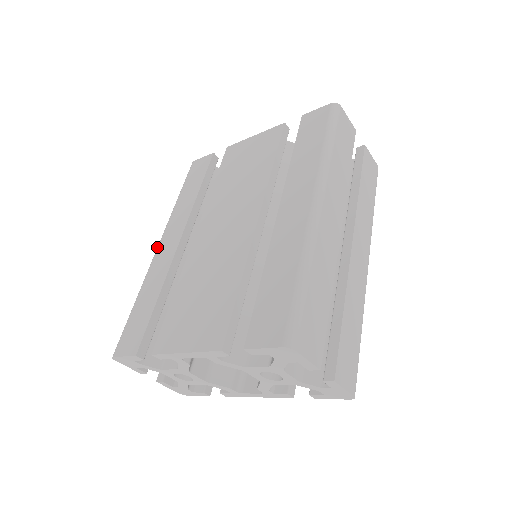
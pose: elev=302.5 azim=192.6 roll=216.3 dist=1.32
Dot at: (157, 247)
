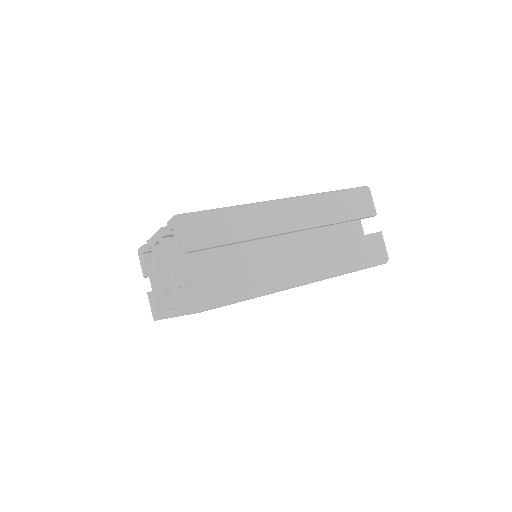
Dot at: occluded
